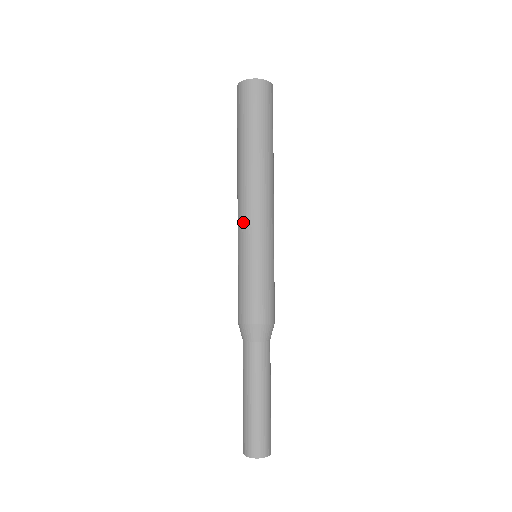
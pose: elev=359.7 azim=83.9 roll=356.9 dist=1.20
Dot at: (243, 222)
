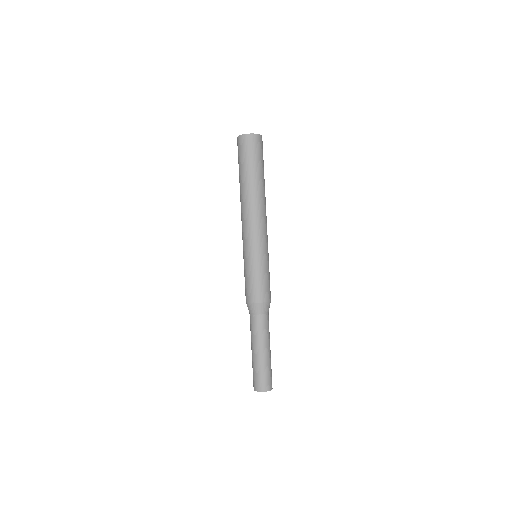
Dot at: (246, 234)
